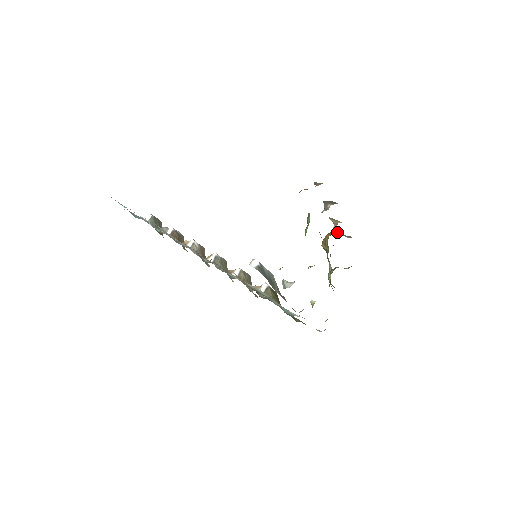
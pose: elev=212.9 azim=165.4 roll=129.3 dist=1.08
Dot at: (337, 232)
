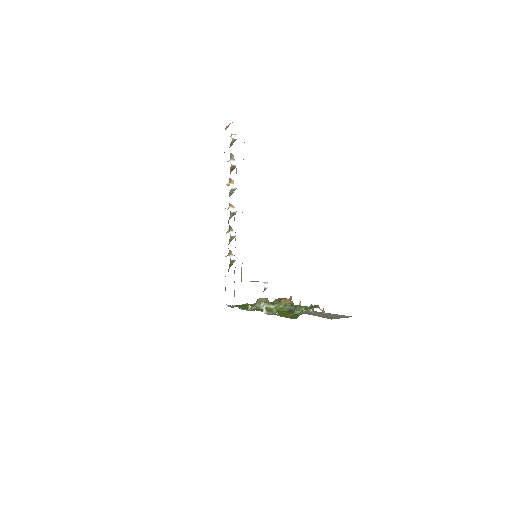
Dot at: occluded
